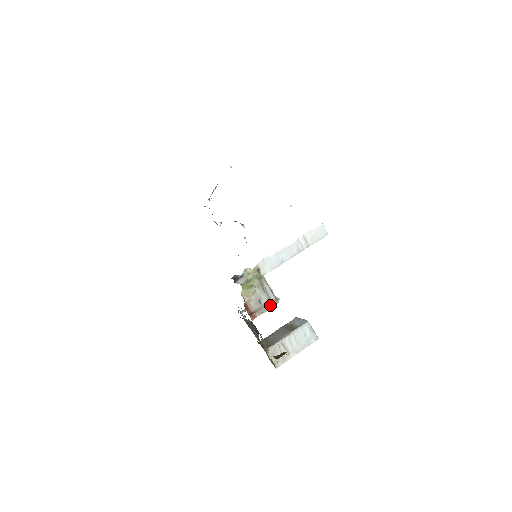
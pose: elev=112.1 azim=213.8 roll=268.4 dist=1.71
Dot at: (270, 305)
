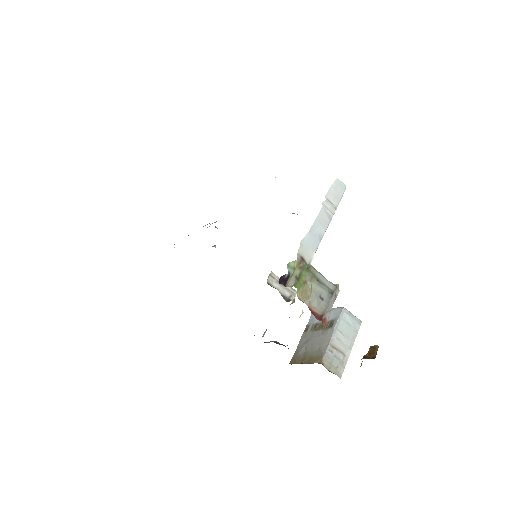
Dot at: (334, 297)
